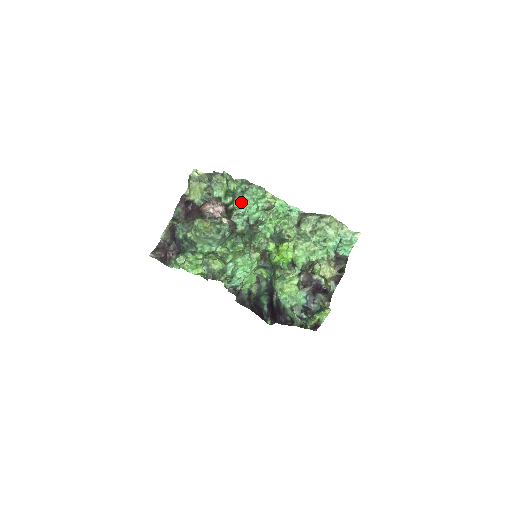
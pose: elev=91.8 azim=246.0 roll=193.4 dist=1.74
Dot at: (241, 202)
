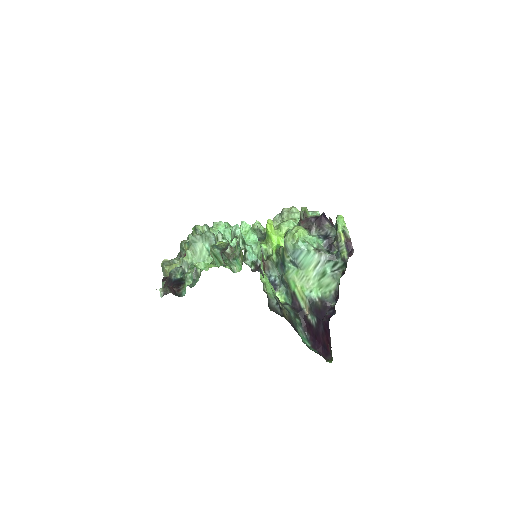
Dot at: (214, 228)
